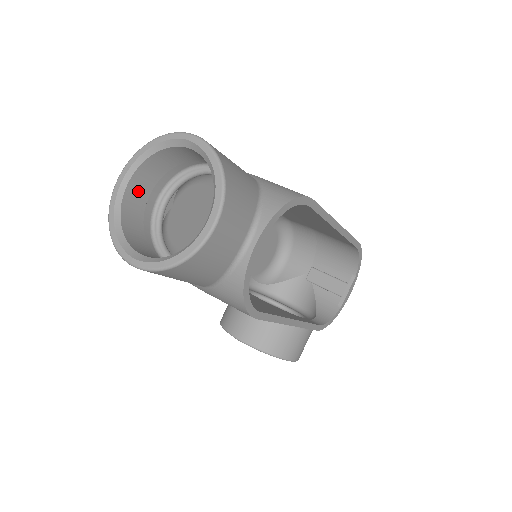
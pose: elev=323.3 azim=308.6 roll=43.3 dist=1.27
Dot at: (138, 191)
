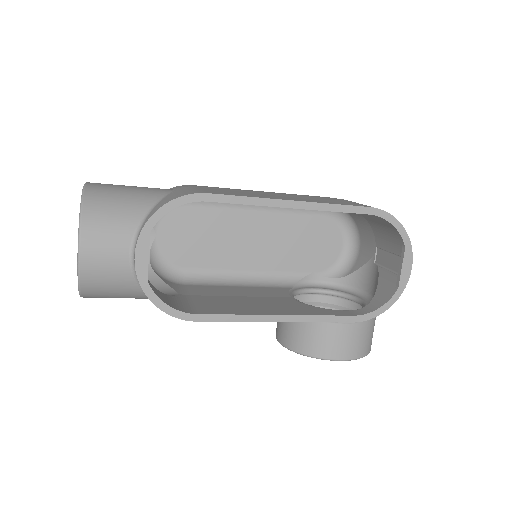
Dot at: occluded
